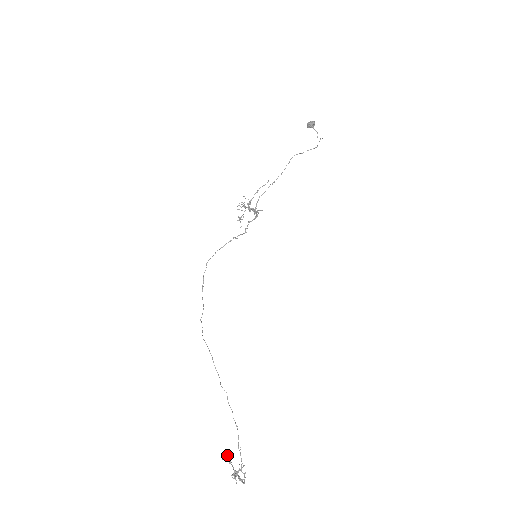
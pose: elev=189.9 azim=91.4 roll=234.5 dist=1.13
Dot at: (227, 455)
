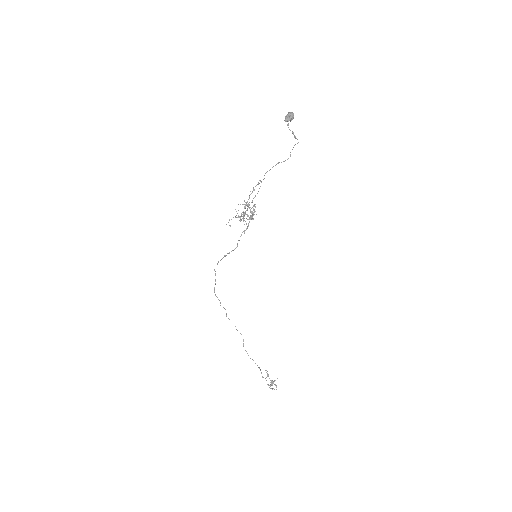
Dot at: occluded
